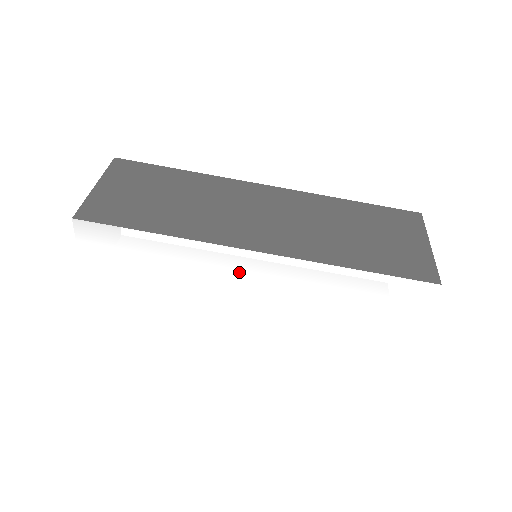
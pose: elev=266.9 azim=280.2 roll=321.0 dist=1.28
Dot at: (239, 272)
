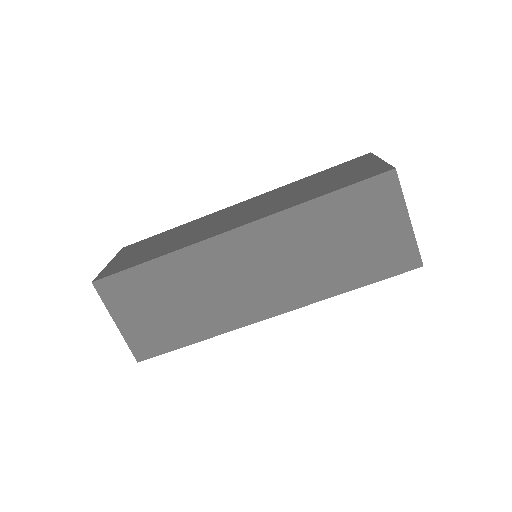
Dot at: occluded
